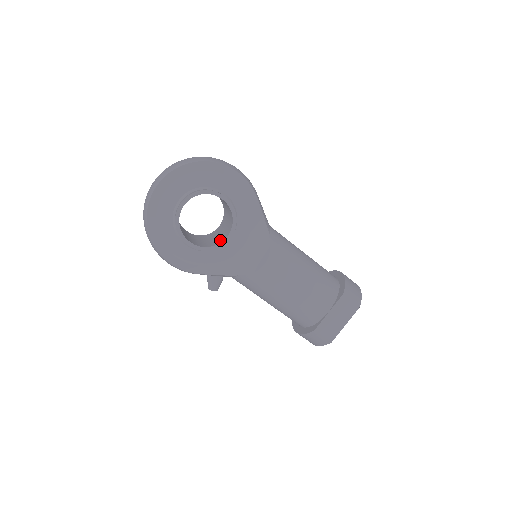
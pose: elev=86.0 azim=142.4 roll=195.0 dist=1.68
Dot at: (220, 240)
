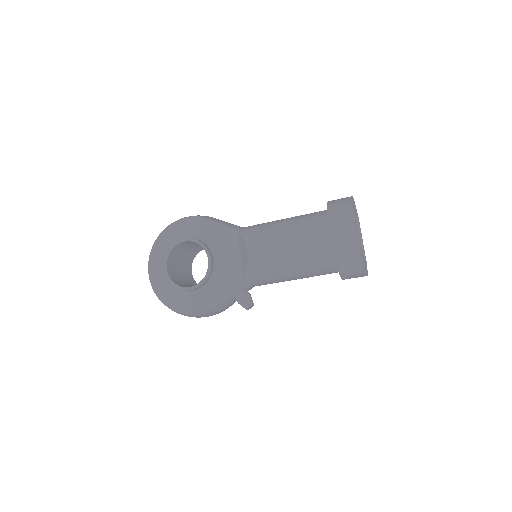
Dot at: occluded
